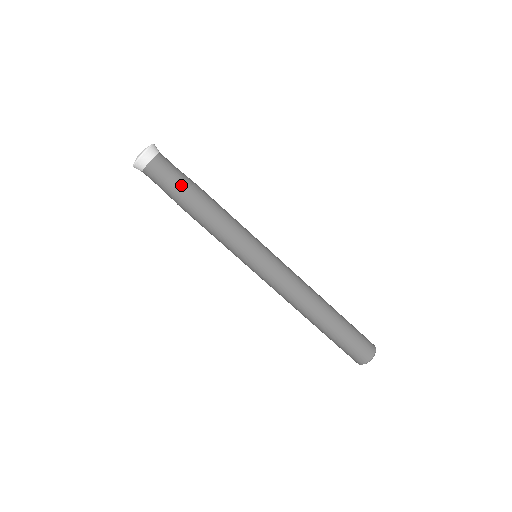
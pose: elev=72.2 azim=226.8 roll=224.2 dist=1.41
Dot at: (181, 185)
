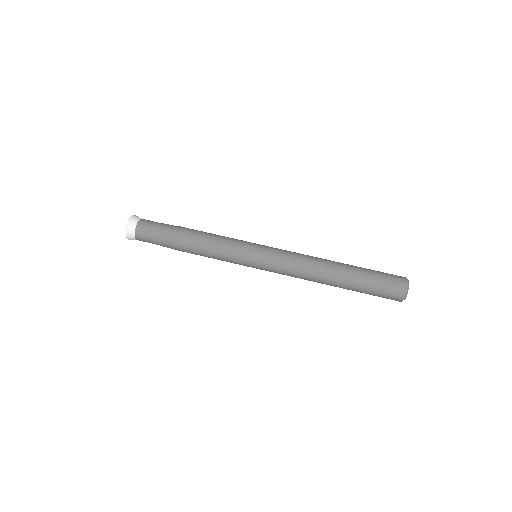
Dot at: (170, 225)
